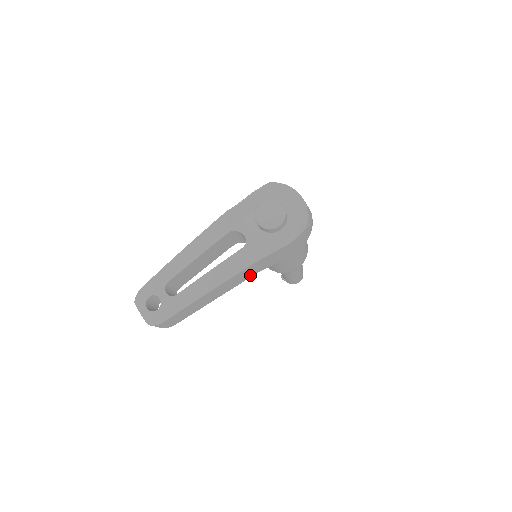
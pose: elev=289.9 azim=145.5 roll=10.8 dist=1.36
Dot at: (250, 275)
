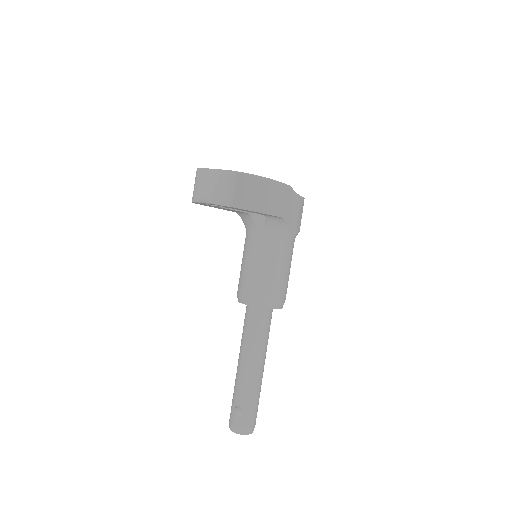
Dot at: (279, 211)
